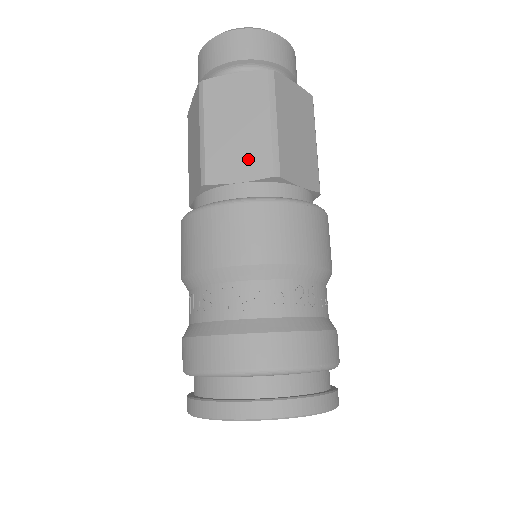
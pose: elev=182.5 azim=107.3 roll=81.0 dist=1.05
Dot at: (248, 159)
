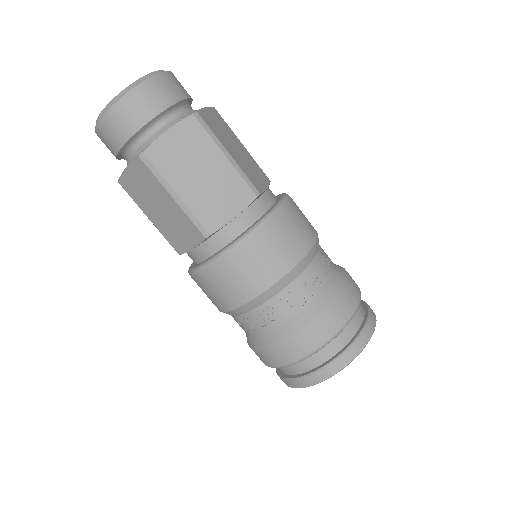
Dot at: (229, 196)
